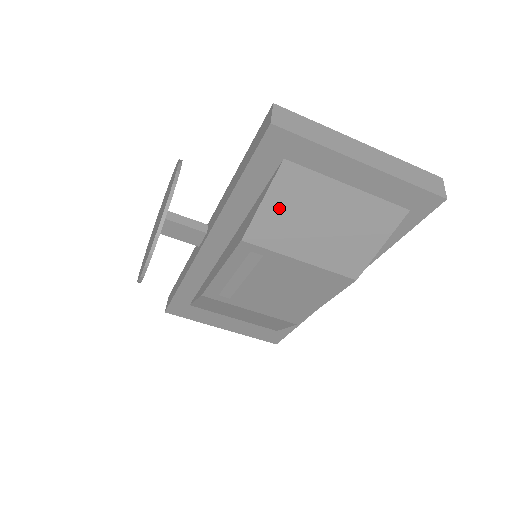
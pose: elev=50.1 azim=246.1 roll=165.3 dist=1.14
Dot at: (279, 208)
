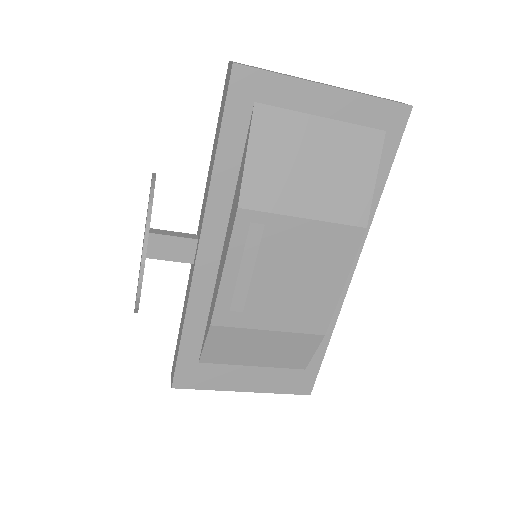
Dot at: (265, 159)
